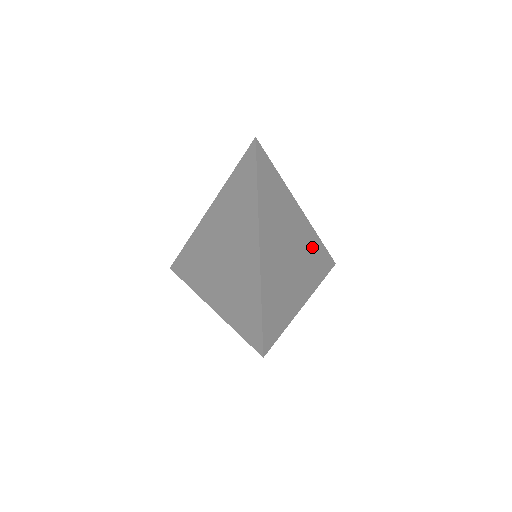
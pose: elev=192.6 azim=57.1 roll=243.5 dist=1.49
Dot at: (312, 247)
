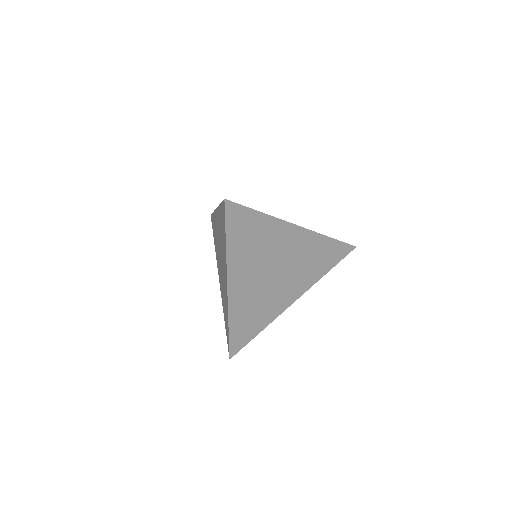
Dot at: (314, 252)
